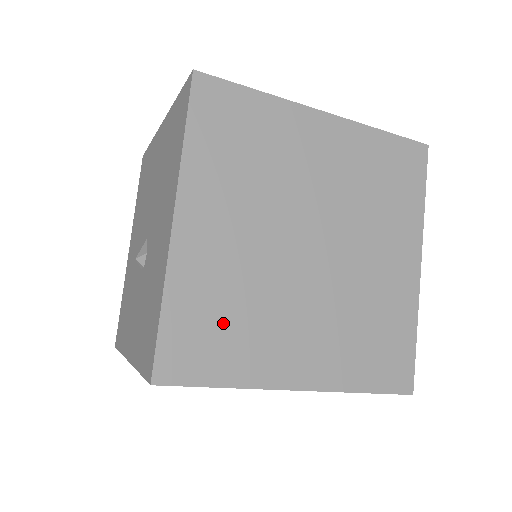
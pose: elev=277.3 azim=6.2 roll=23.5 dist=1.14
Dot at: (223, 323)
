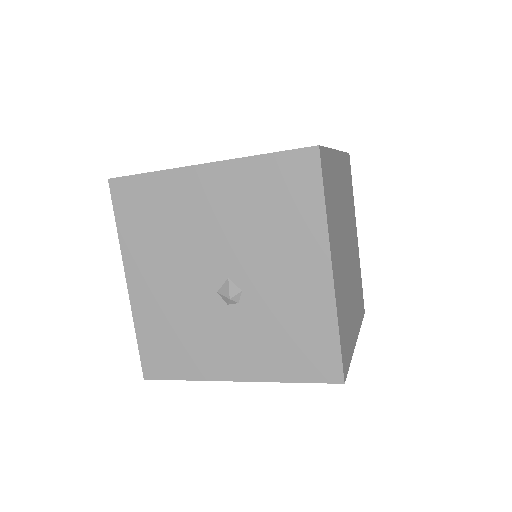
Dot at: (346, 323)
